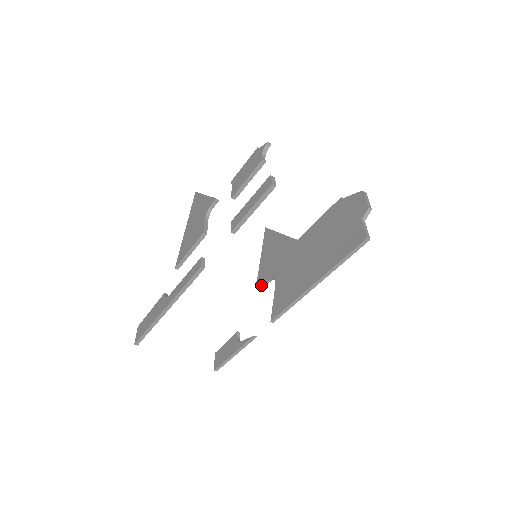
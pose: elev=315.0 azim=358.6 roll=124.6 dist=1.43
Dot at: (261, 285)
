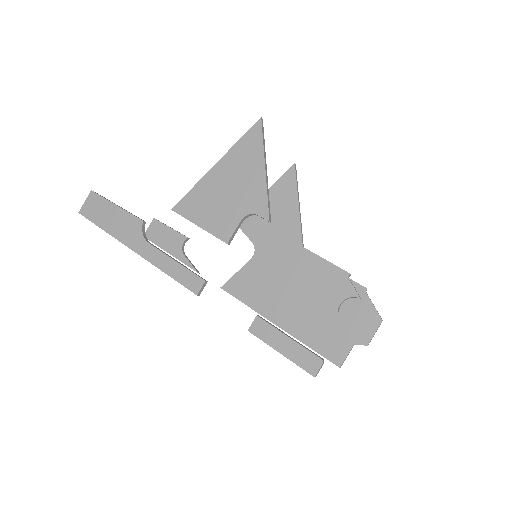
Dot at: (240, 228)
